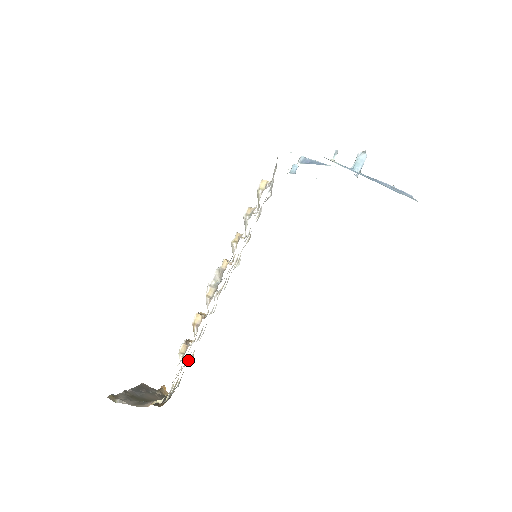
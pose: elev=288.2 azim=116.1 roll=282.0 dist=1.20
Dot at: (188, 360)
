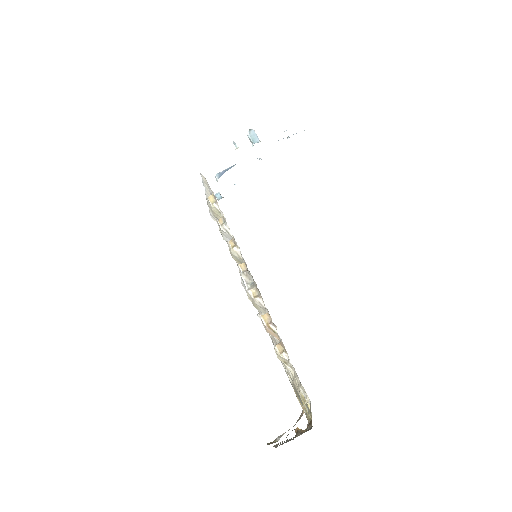
Dot at: (291, 375)
